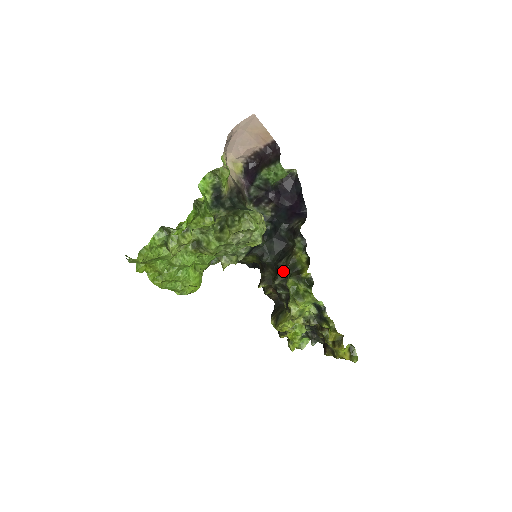
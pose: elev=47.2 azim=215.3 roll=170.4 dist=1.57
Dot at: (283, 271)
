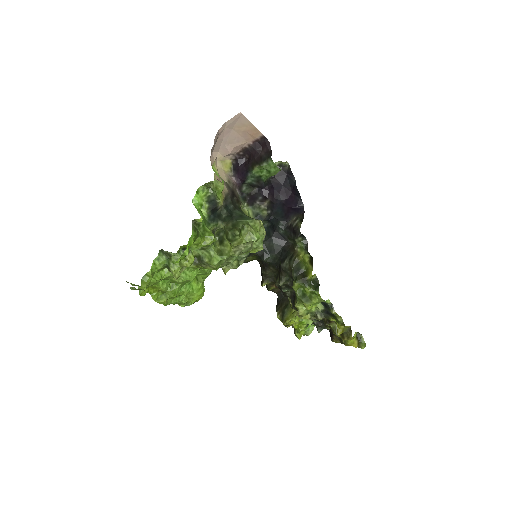
Dot at: (287, 272)
